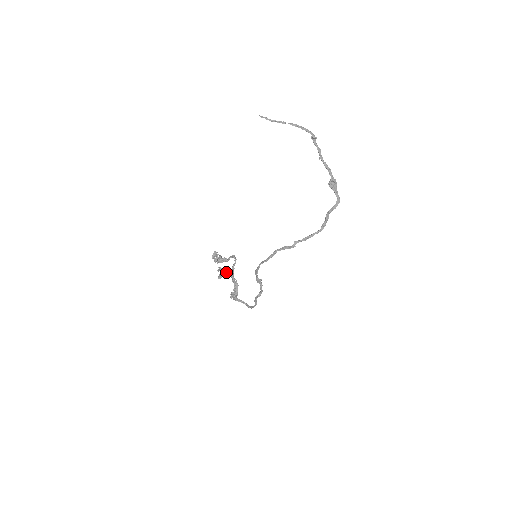
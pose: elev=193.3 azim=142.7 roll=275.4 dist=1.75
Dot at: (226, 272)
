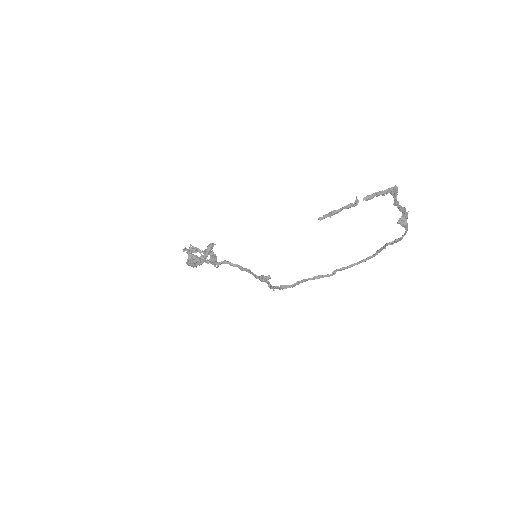
Dot at: (197, 251)
